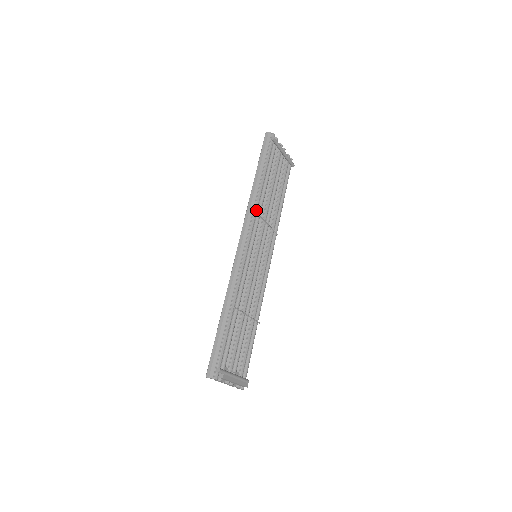
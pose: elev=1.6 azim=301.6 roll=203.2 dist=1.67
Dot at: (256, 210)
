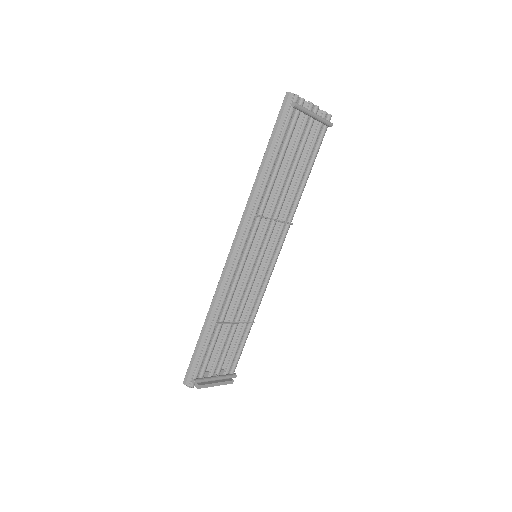
Dot at: (256, 210)
